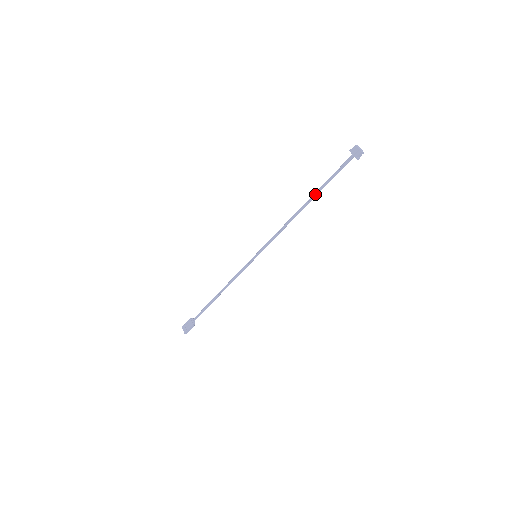
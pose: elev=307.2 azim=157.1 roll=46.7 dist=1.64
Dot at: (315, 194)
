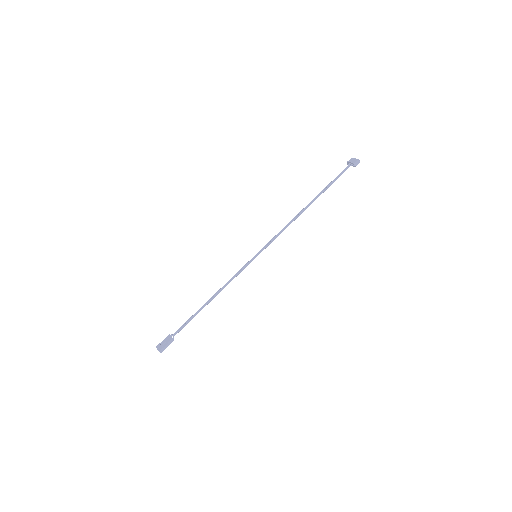
Dot at: (318, 195)
